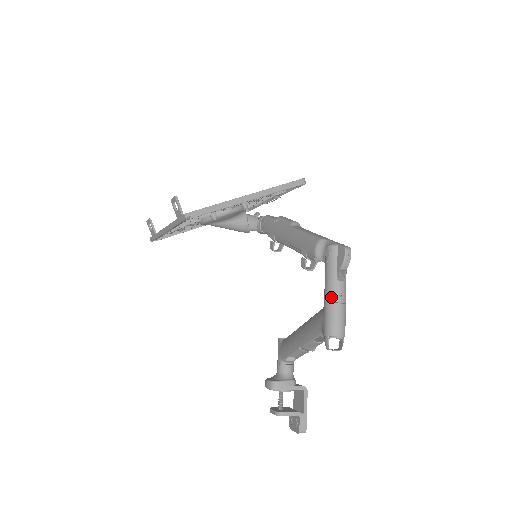
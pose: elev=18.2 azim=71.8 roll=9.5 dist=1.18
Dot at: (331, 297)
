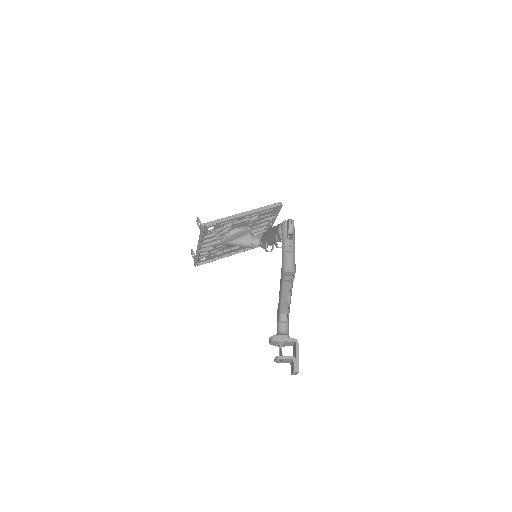
Dot at: (284, 249)
